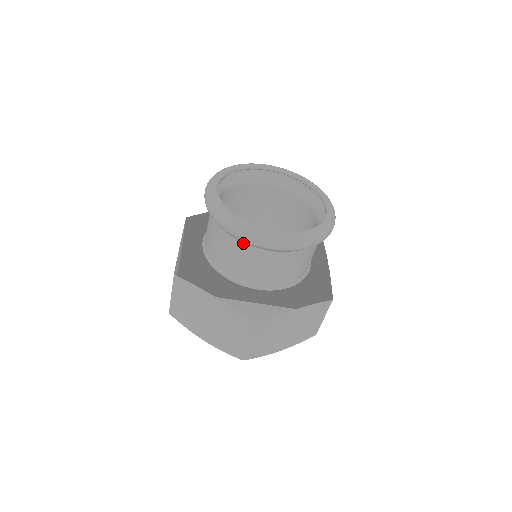
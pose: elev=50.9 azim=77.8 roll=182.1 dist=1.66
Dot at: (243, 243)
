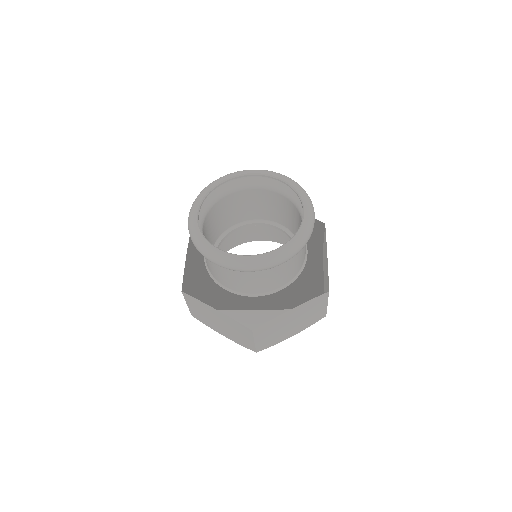
Dot at: occluded
